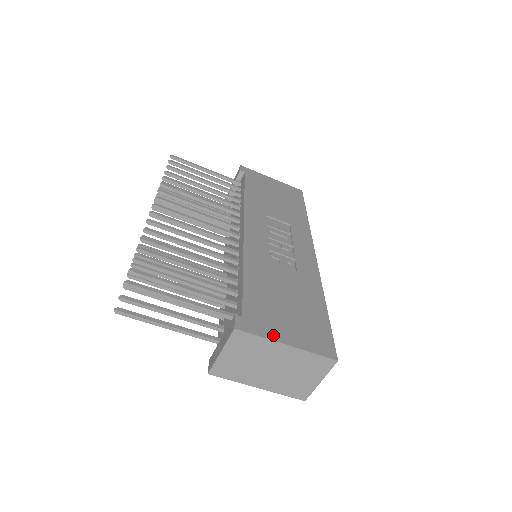
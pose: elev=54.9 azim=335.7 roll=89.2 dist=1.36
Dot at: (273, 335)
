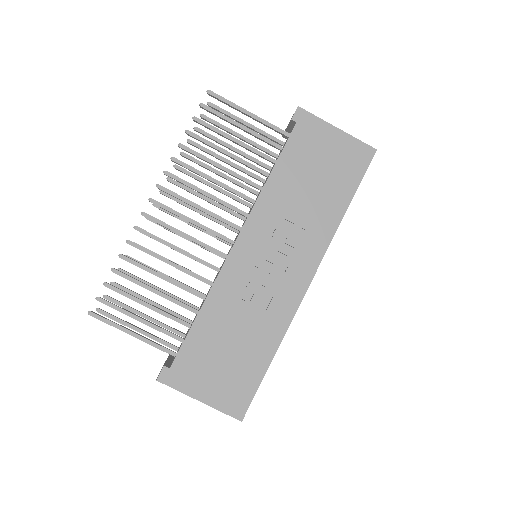
Dot at: (190, 390)
